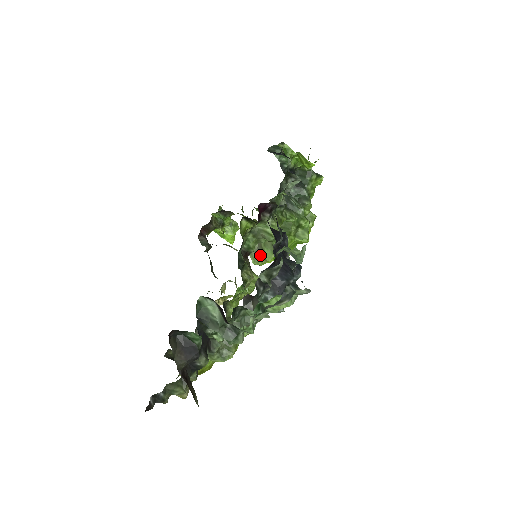
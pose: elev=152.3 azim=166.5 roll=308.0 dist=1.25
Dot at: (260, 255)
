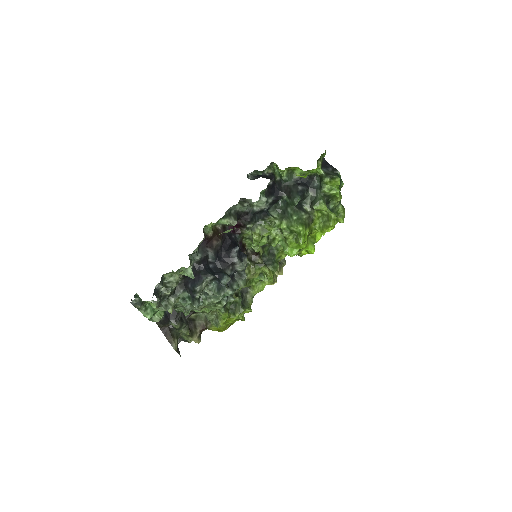
Dot at: occluded
